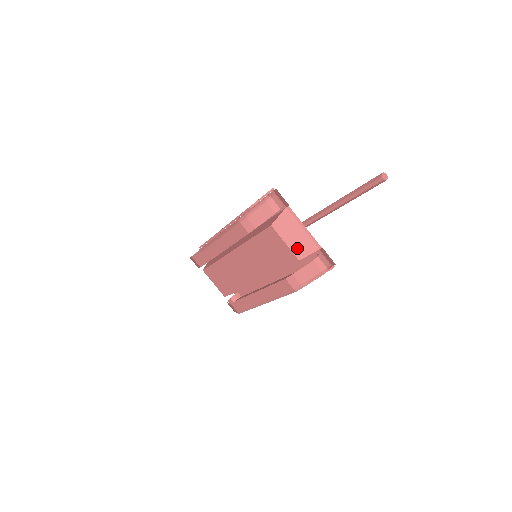
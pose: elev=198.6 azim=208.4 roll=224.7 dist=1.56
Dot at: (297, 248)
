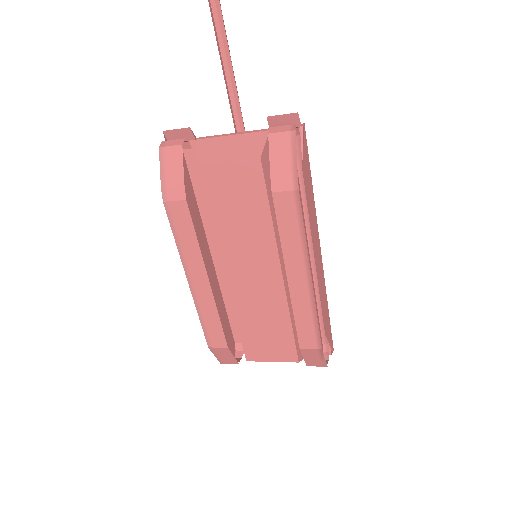
Dot at: (245, 152)
